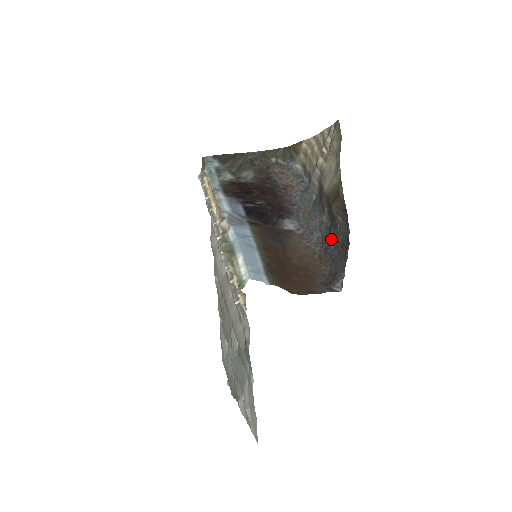
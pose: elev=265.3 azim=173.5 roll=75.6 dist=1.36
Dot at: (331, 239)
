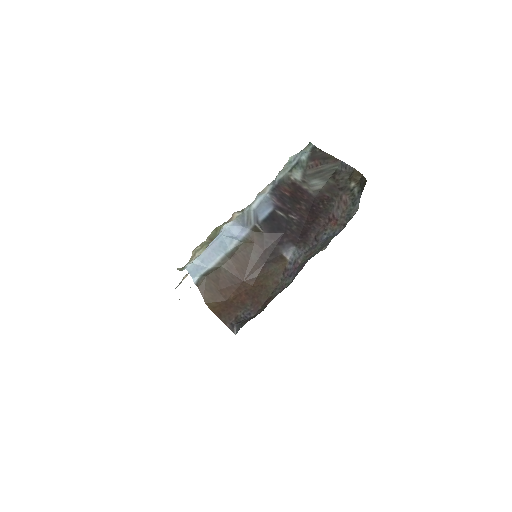
Dot at: occluded
